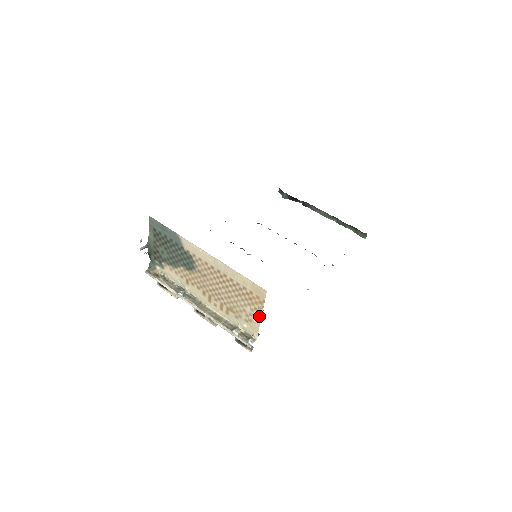
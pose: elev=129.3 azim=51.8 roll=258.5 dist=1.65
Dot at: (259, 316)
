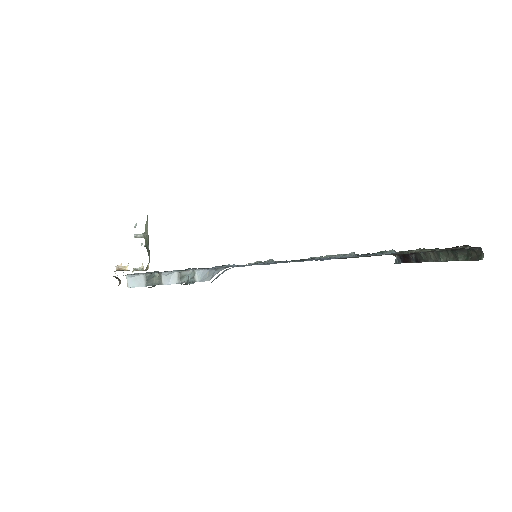
Dot at: occluded
